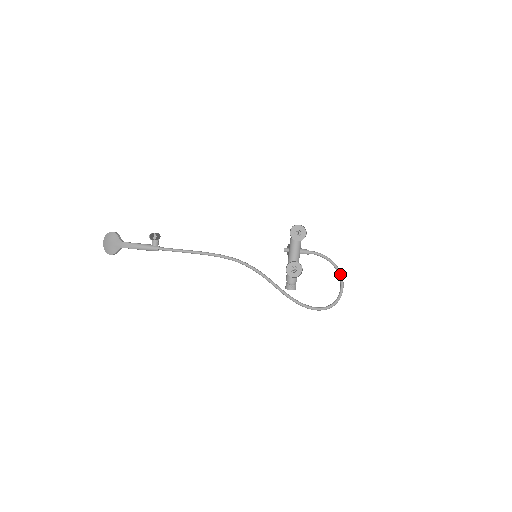
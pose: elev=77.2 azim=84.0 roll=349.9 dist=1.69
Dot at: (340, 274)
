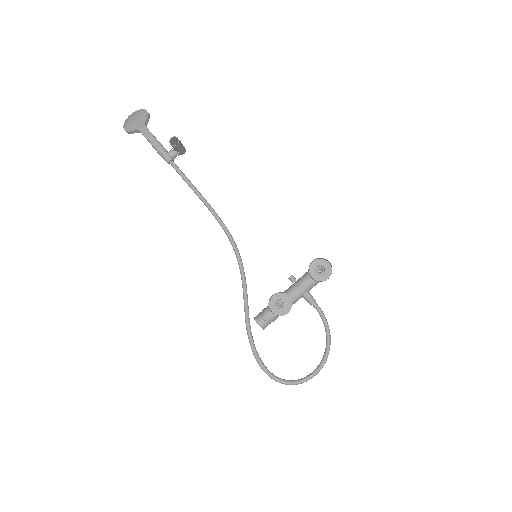
Dot at: (325, 357)
